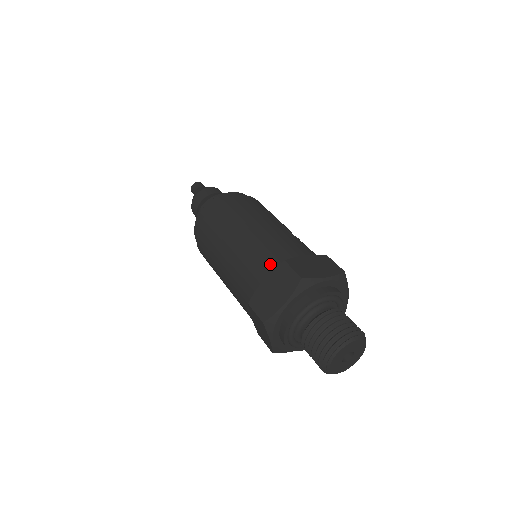
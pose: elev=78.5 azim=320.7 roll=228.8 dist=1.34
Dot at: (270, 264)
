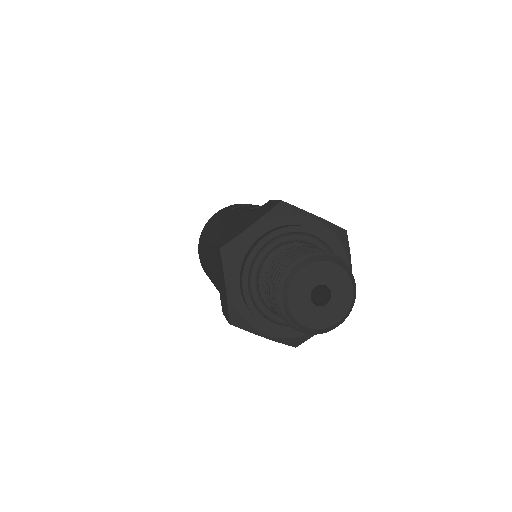
Dot at: occluded
